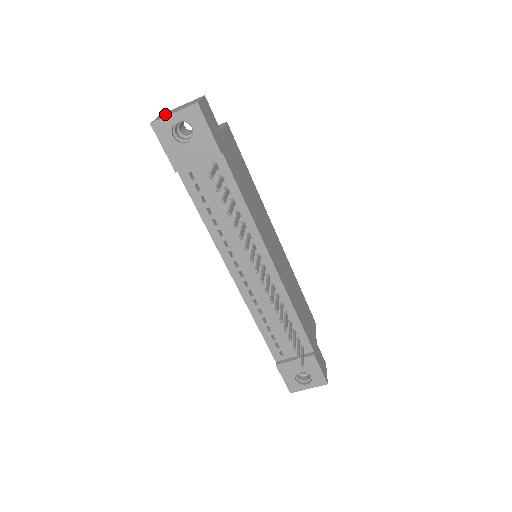
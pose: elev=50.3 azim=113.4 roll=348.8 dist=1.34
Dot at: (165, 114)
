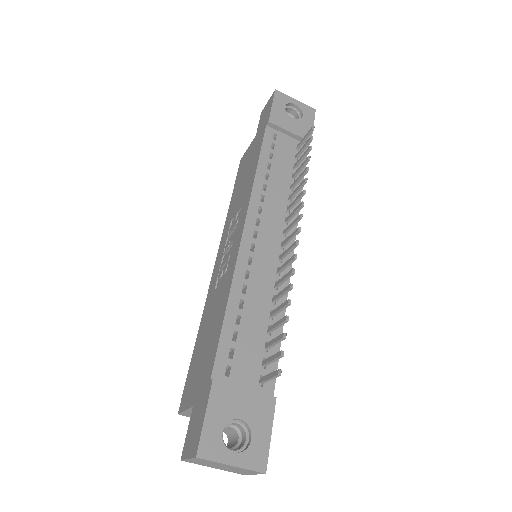
Dot at: occluded
